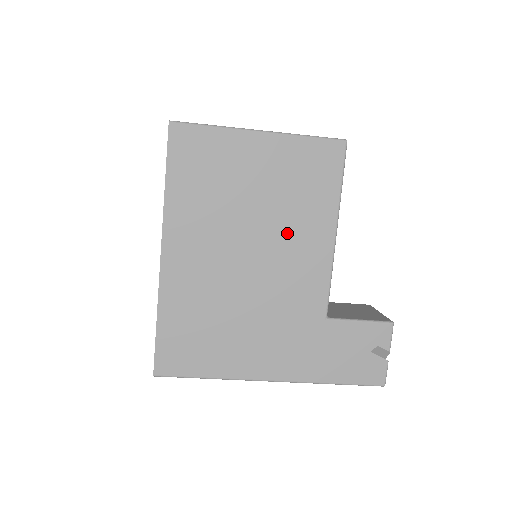
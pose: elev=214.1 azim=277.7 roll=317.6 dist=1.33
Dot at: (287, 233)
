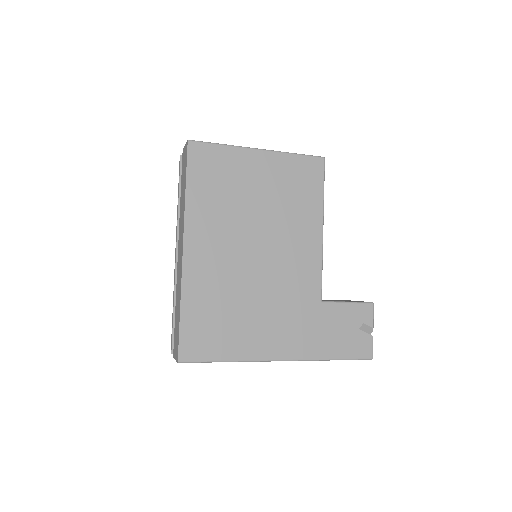
Dot at: (285, 230)
